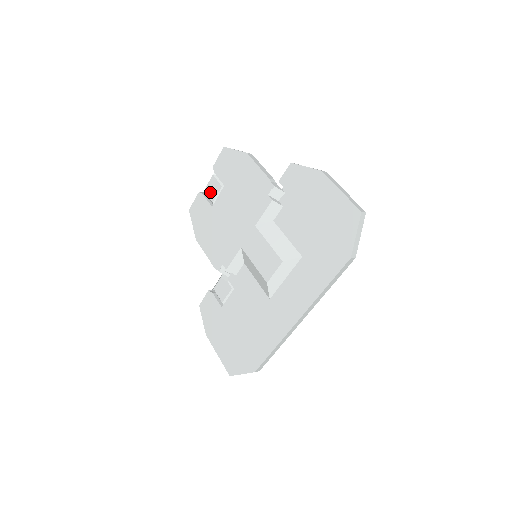
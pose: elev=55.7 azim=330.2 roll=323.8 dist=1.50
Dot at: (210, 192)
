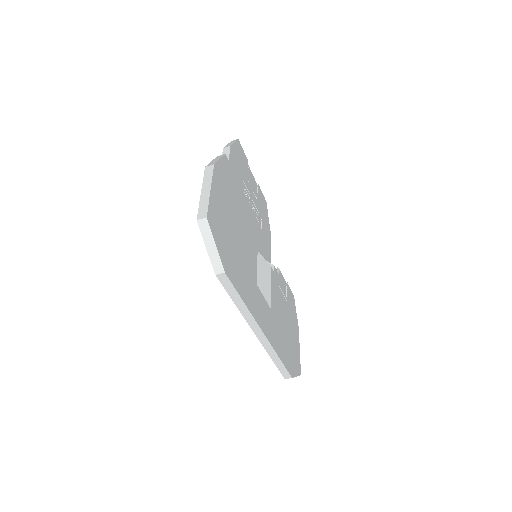
Dot at: occluded
